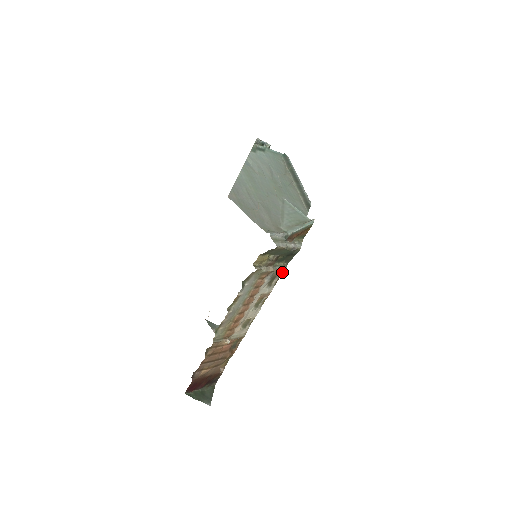
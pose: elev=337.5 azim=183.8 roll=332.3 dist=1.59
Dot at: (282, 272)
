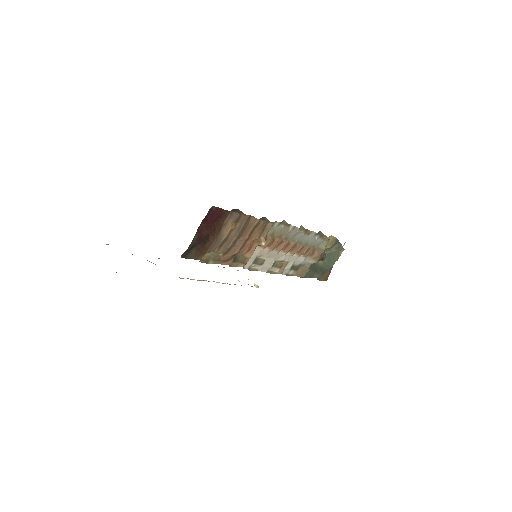
Dot at: (299, 274)
